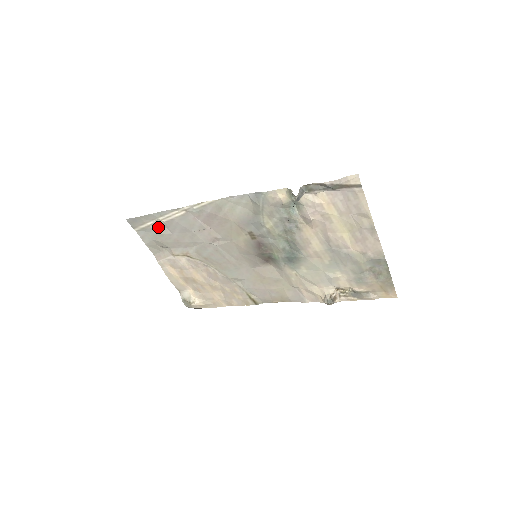
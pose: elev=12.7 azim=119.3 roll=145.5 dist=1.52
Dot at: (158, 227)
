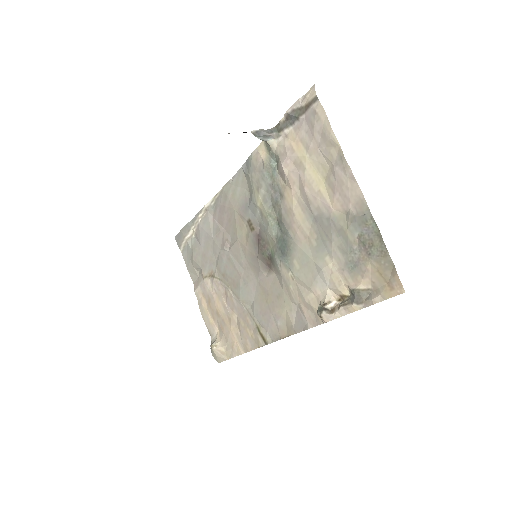
Dot at: (193, 241)
